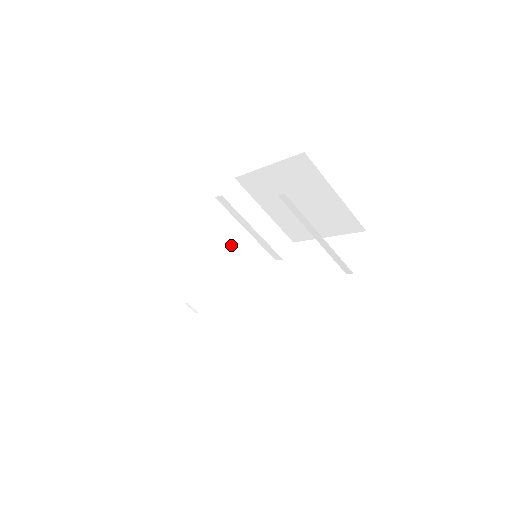
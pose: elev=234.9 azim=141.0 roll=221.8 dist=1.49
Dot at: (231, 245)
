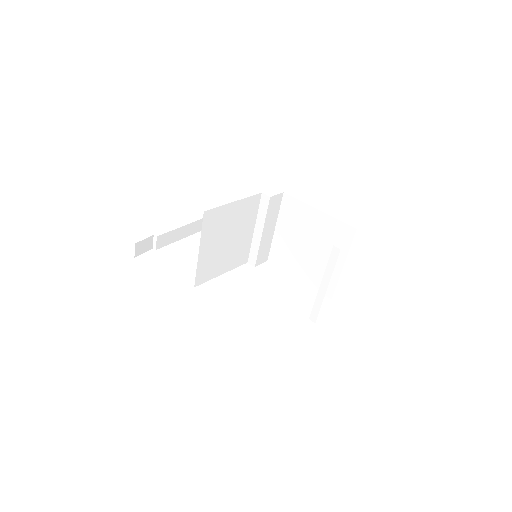
Dot at: (240, 232)
